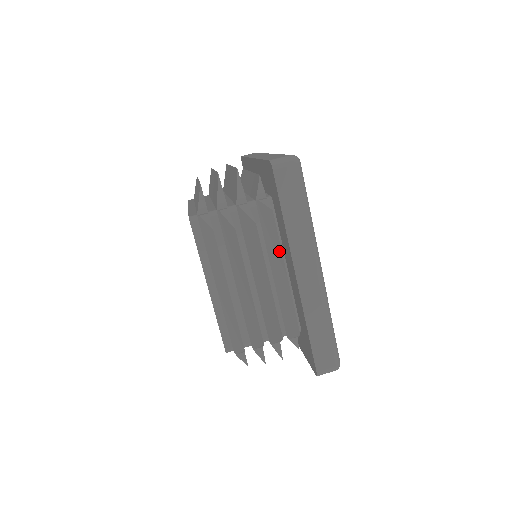
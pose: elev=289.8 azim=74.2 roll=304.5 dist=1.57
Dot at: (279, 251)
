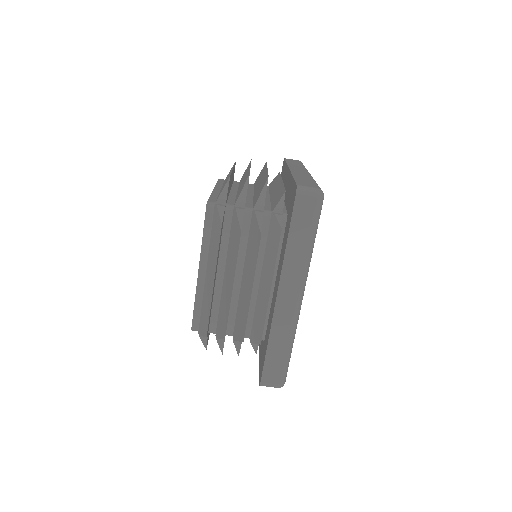
Dot at: occluded
